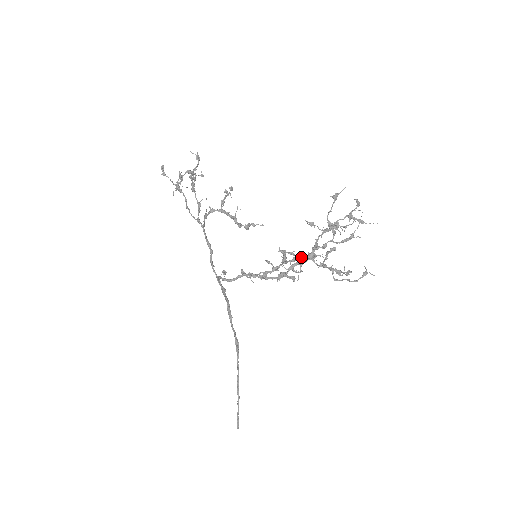
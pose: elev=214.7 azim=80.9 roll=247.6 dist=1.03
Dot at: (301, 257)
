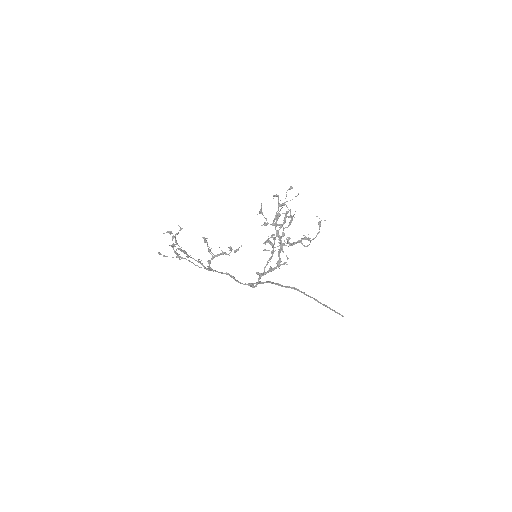
Dot at: (280, 227)
